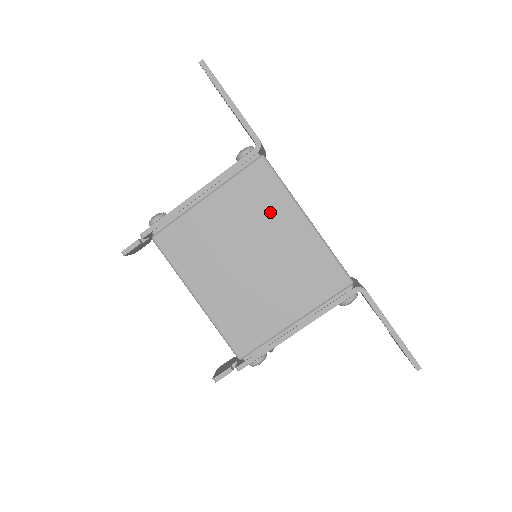
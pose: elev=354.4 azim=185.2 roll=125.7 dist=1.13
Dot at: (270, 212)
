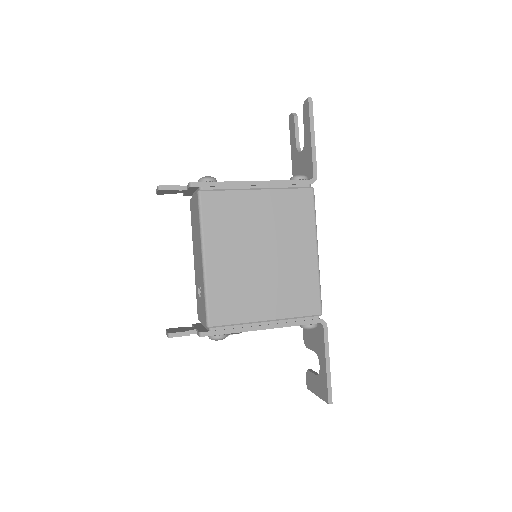
Dot at: (296, 229)
